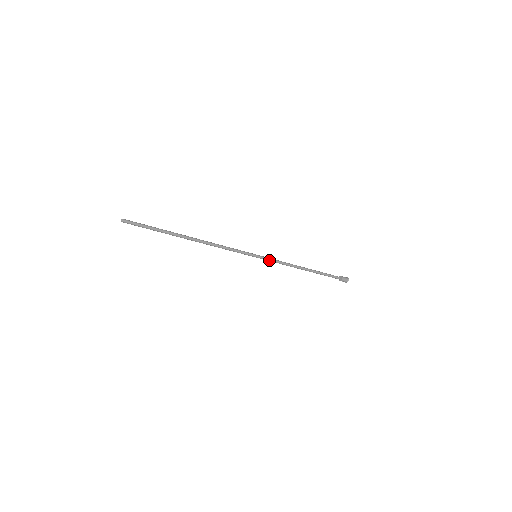
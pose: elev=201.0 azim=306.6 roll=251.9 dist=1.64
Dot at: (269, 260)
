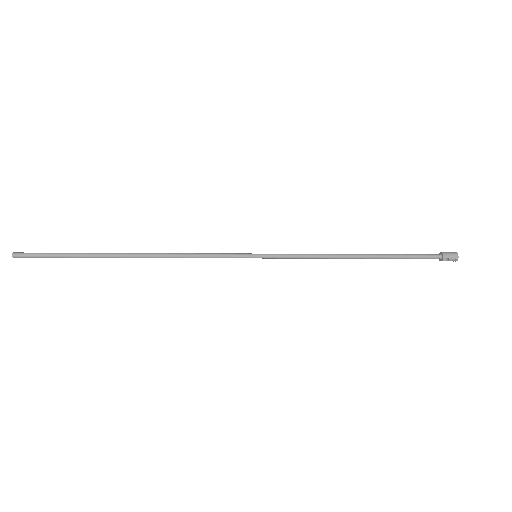
Dot at: (282, 256)
